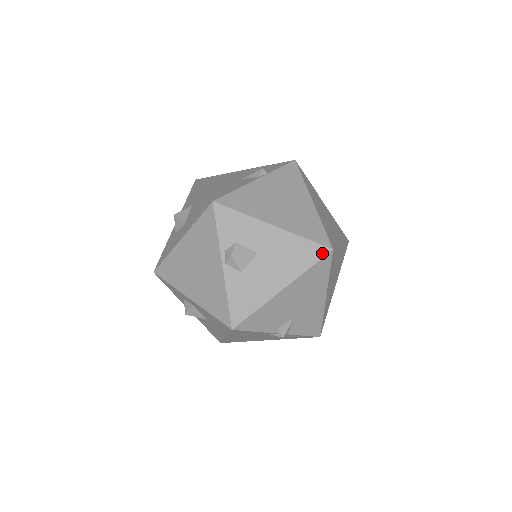
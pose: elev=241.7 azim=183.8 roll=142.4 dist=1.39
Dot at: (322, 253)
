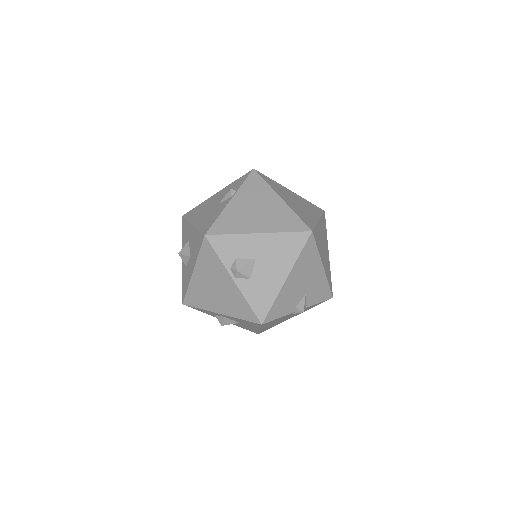
Dot at: (305, 238)
